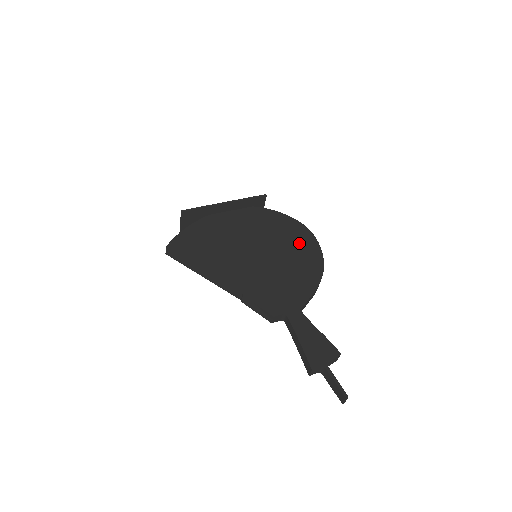
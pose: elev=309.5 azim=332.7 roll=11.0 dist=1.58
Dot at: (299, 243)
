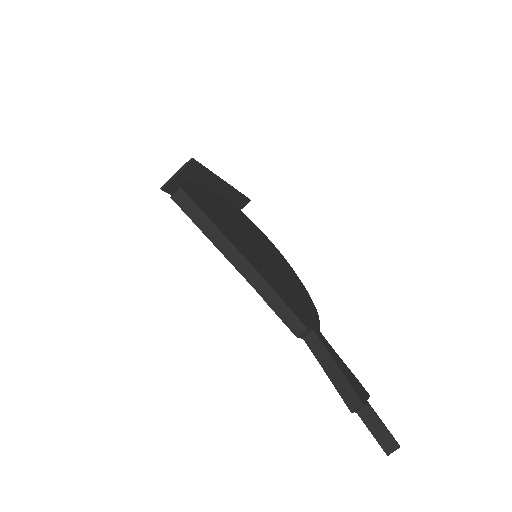
Dot at: (284, 264)
